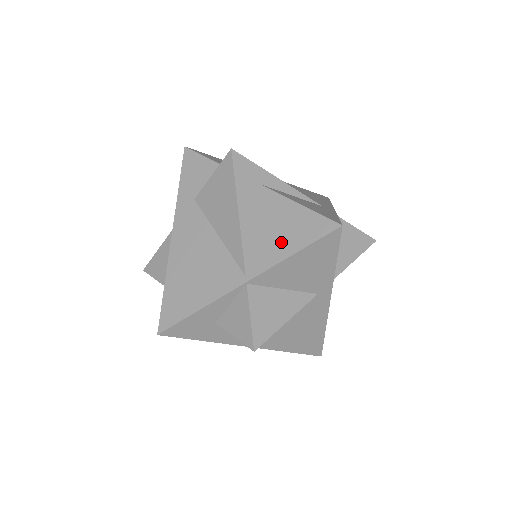
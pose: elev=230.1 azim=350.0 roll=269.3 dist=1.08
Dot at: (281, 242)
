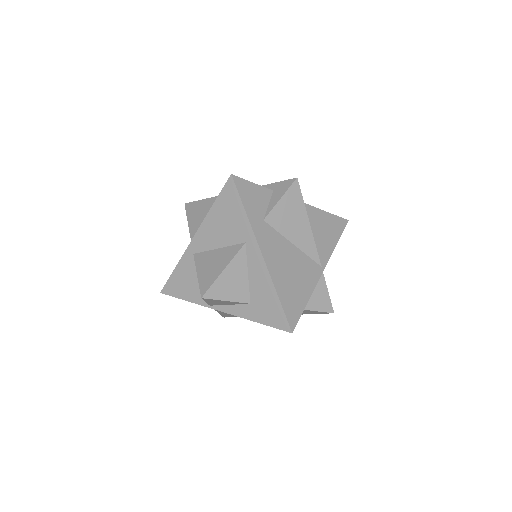
Dot at: (328, 238)
